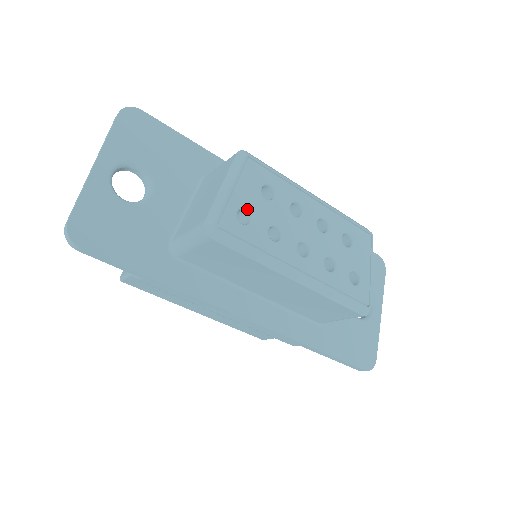
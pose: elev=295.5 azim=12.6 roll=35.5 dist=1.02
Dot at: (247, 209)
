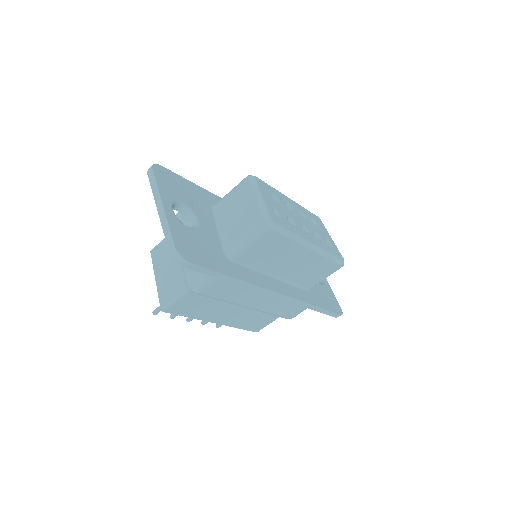
Dot at: (274, 209)
